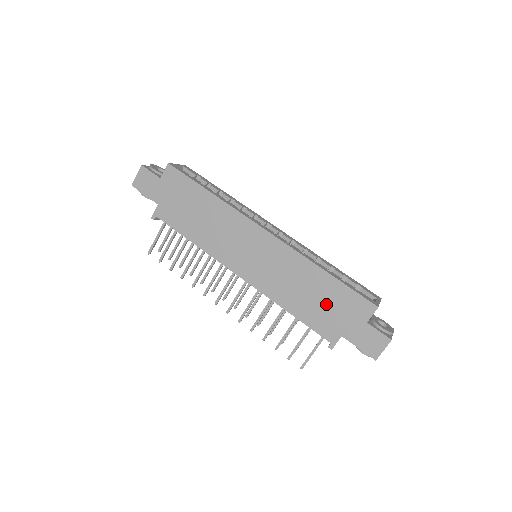
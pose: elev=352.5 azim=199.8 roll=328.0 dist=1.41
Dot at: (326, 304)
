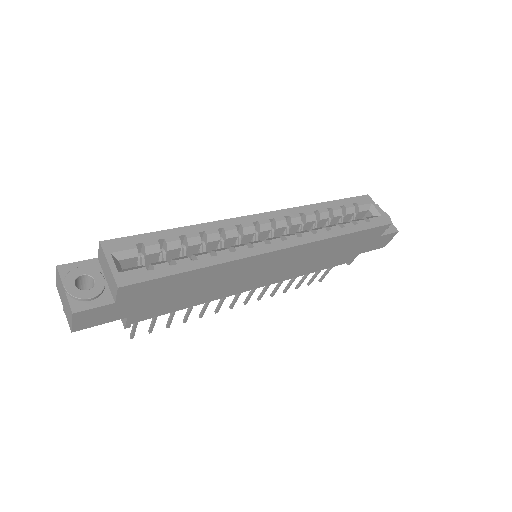
Dot at: (346, 249)
